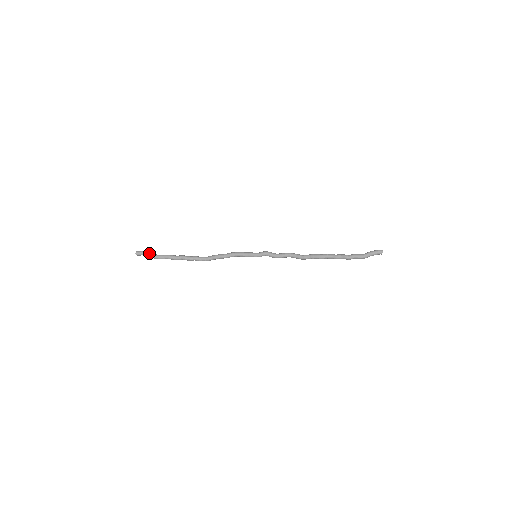
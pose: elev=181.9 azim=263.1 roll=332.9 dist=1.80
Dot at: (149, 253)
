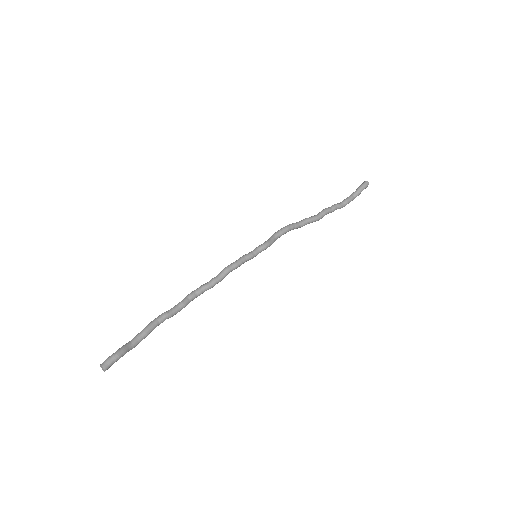
Dot at: occluded
